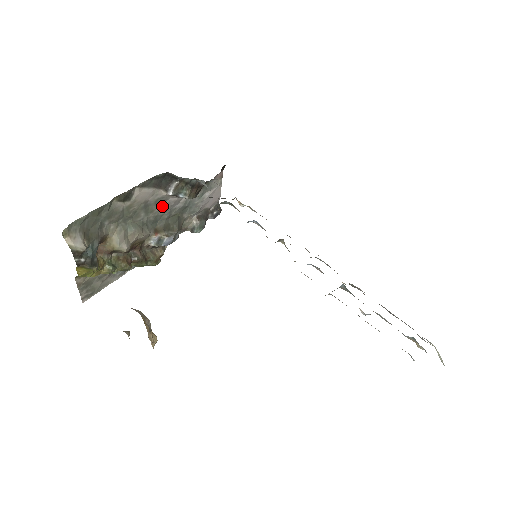
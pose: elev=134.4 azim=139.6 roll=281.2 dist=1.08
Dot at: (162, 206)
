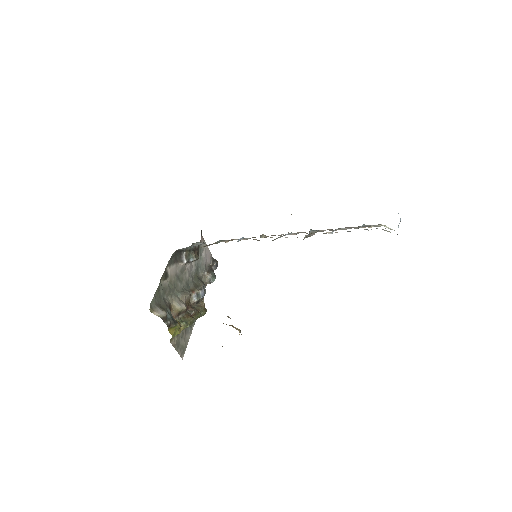
Dot at: (185, 273)
